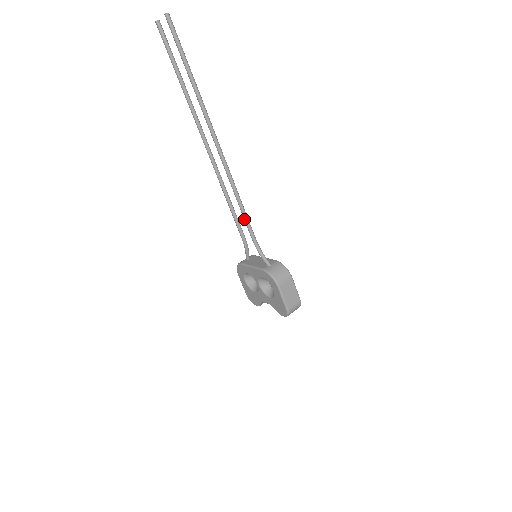
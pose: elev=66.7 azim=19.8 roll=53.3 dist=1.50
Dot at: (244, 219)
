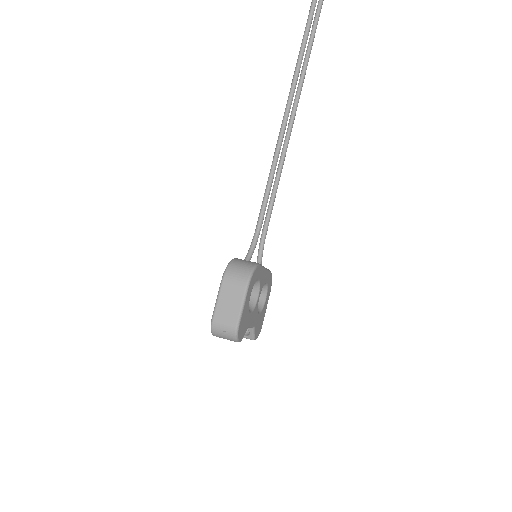
Dot at: (264, 196)
